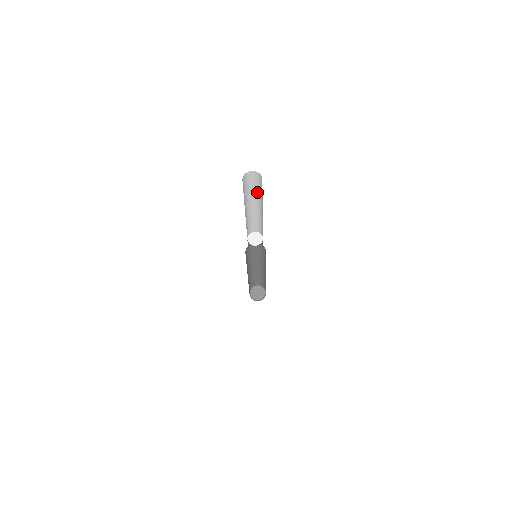
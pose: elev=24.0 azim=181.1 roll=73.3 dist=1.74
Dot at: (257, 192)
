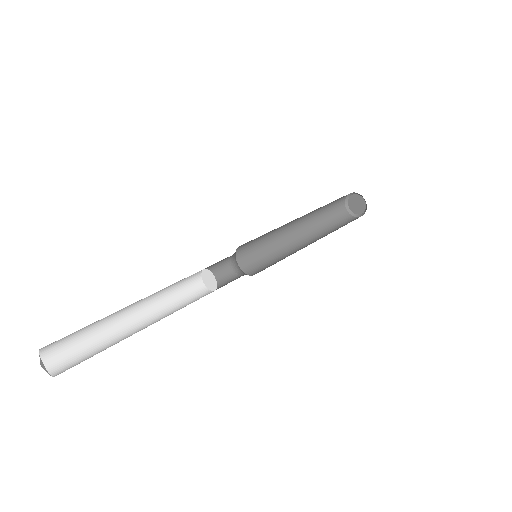
Dot at: occluded
